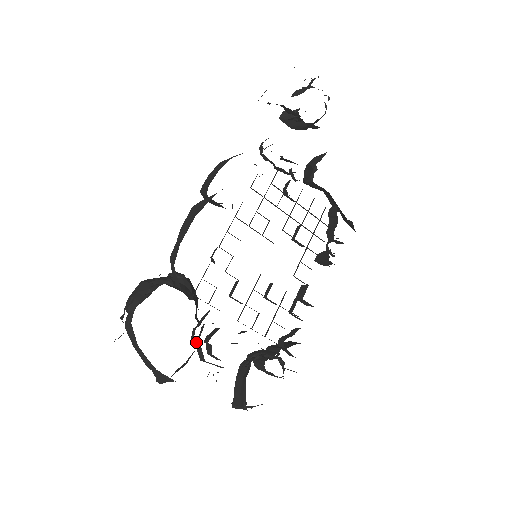
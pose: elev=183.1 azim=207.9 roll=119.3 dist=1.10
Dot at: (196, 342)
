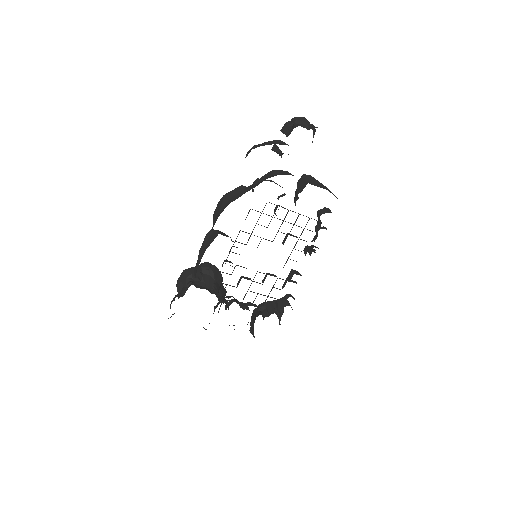
Dot at: (218, 311)
